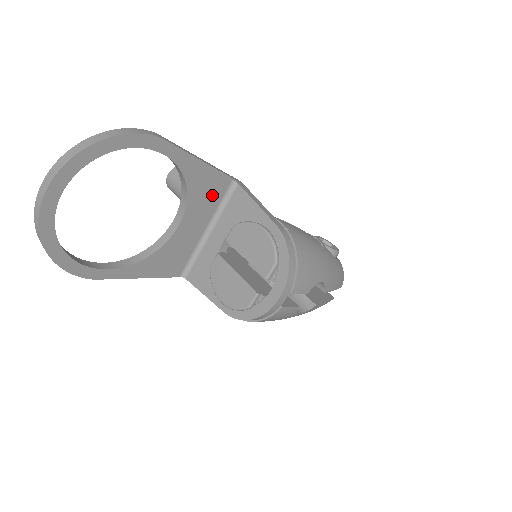
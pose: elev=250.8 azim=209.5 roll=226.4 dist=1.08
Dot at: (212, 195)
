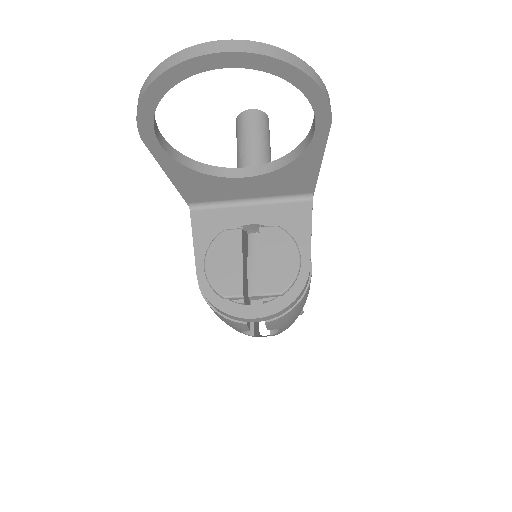
Dot at: (289, 186)
